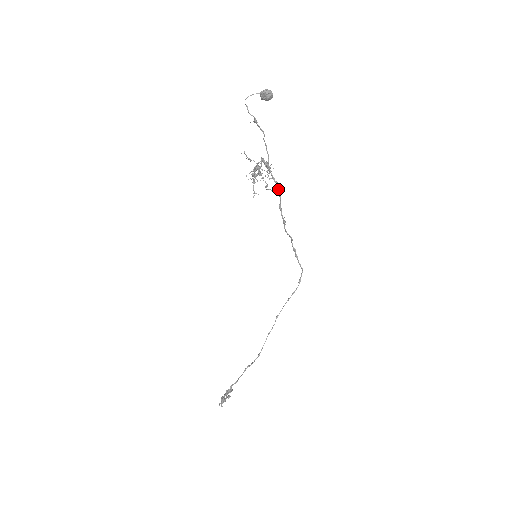
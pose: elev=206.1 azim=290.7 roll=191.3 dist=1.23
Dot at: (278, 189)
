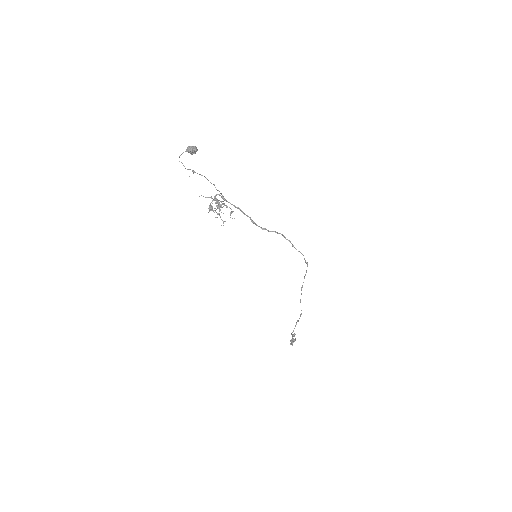
Dot at: occluded
